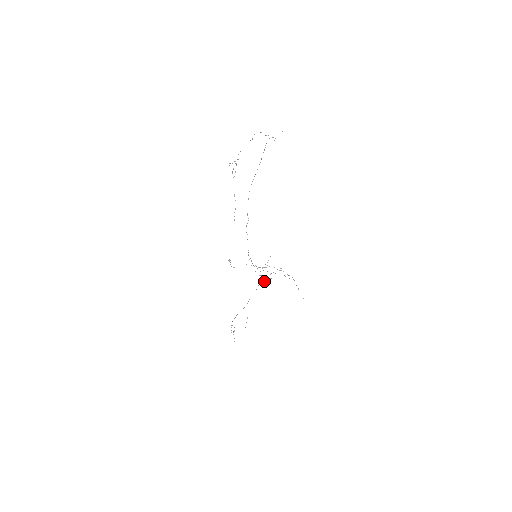
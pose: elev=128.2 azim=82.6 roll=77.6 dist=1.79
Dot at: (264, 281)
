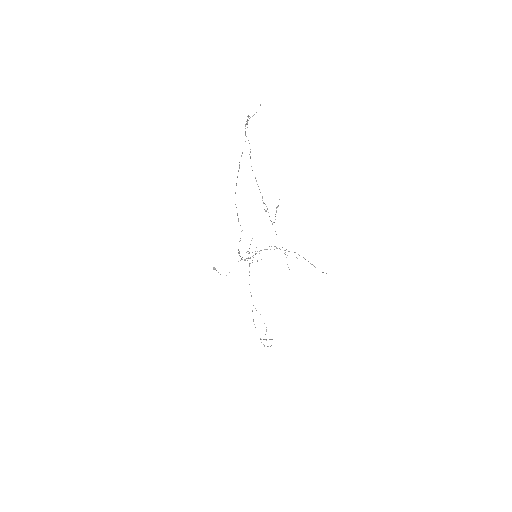
Dot at: occluded
